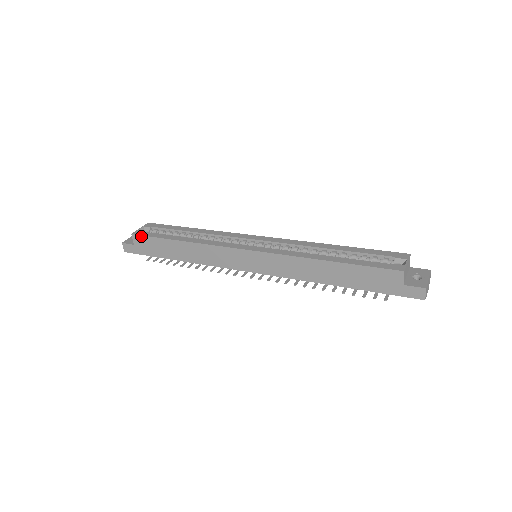
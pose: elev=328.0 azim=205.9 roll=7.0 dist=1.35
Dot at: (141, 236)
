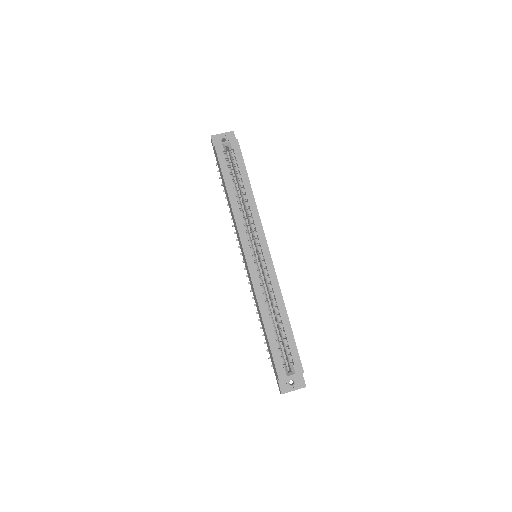
Dot at: (217, 155)
